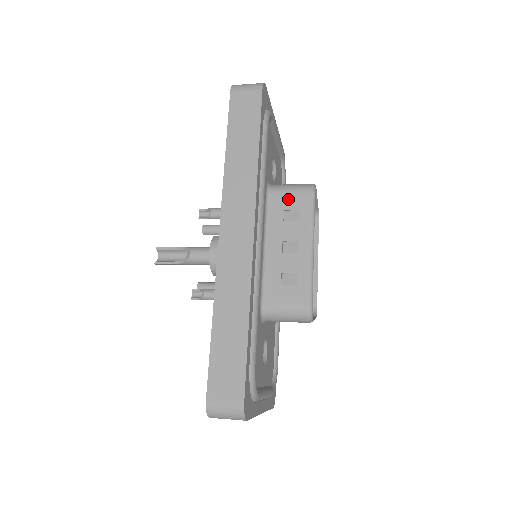
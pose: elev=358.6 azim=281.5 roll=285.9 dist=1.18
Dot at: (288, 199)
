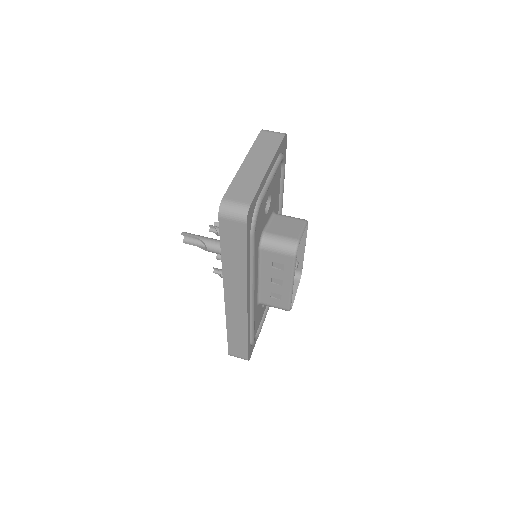
Dot at: (275, 256)
